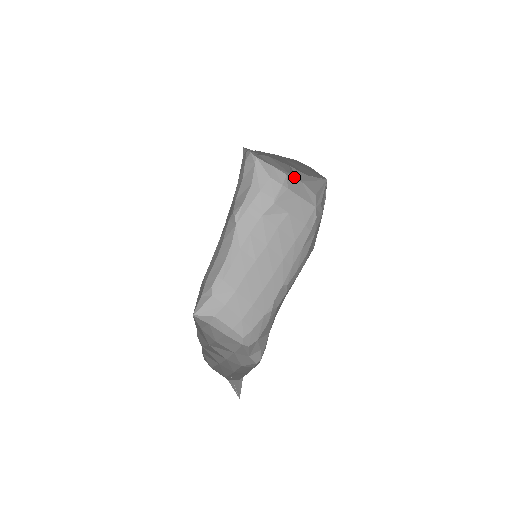
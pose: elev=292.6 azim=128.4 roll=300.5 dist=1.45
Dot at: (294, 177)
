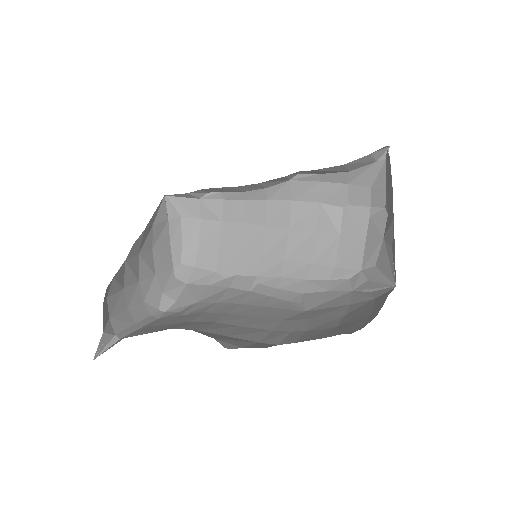
Dot at: (386, 222)
